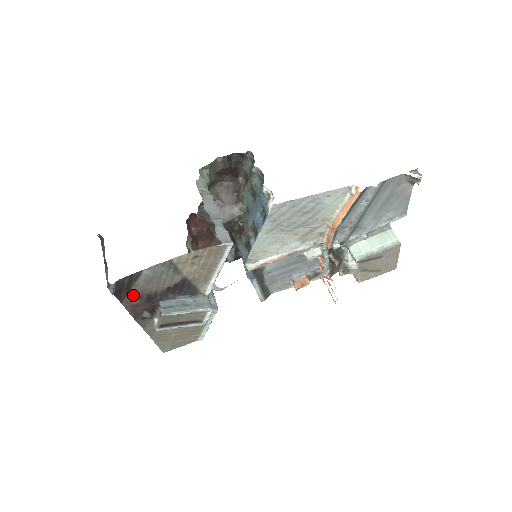
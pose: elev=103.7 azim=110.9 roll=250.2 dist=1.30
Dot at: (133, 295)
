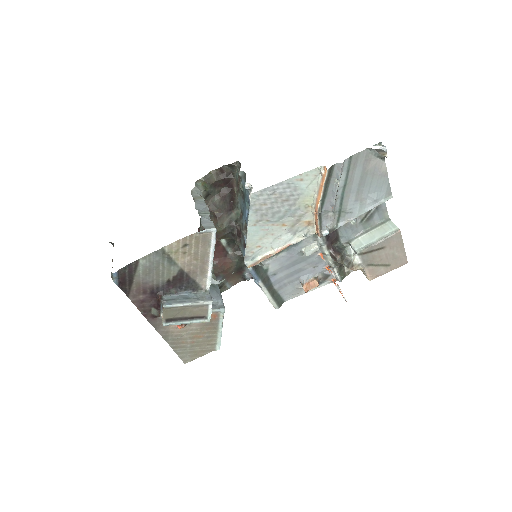
Dot at: (137, 288)
